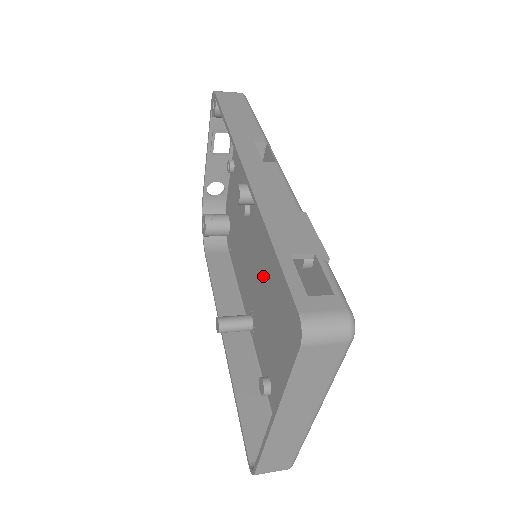
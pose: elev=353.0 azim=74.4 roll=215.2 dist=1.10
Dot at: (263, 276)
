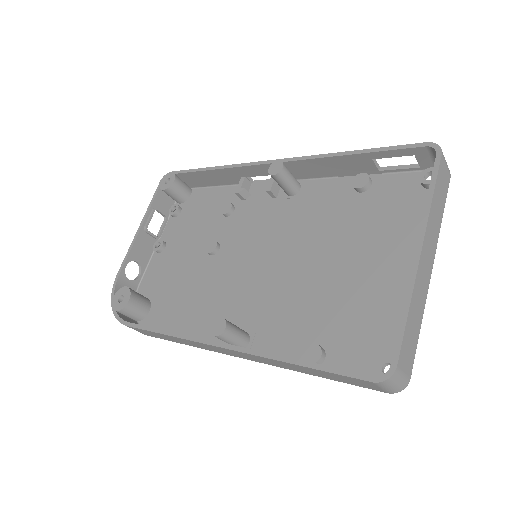
Dot at: (270, 268)
